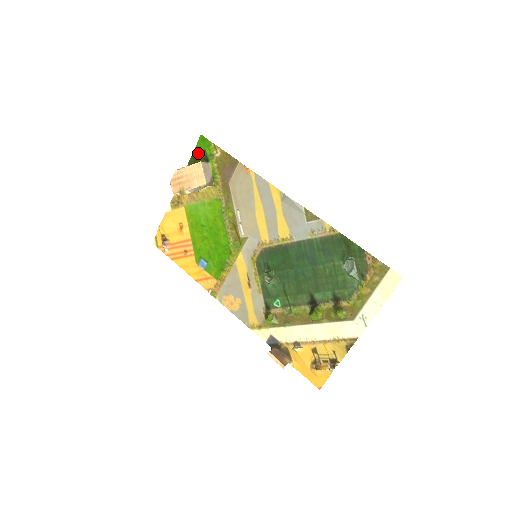
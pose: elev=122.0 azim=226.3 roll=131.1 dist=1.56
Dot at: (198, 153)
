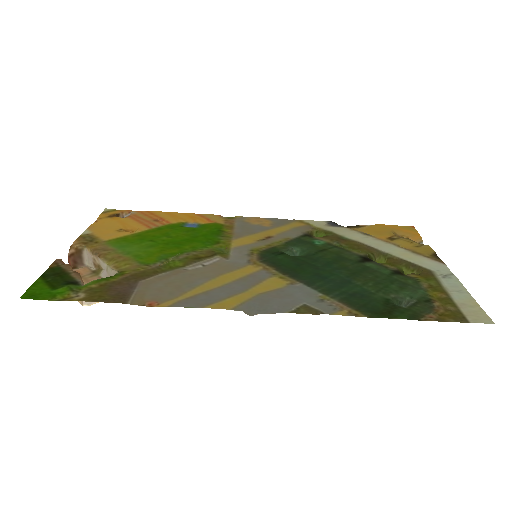
Dot at: (48, 283)
